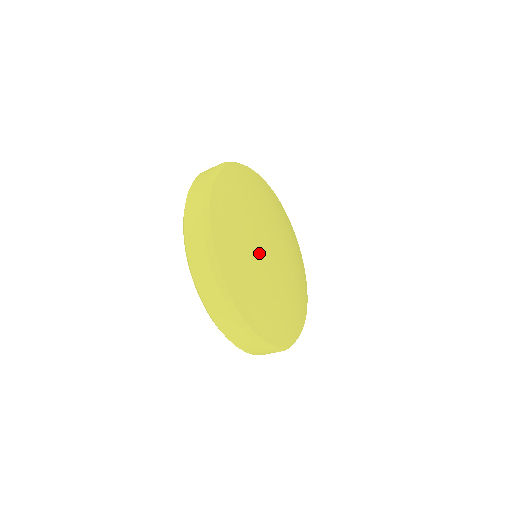
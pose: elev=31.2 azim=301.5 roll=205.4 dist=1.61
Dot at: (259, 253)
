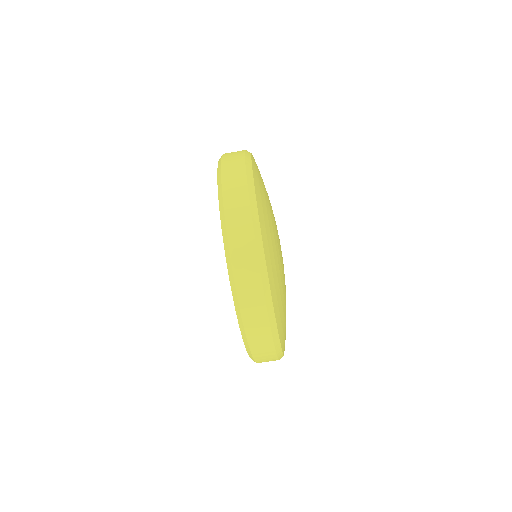
Dot at: occluded
